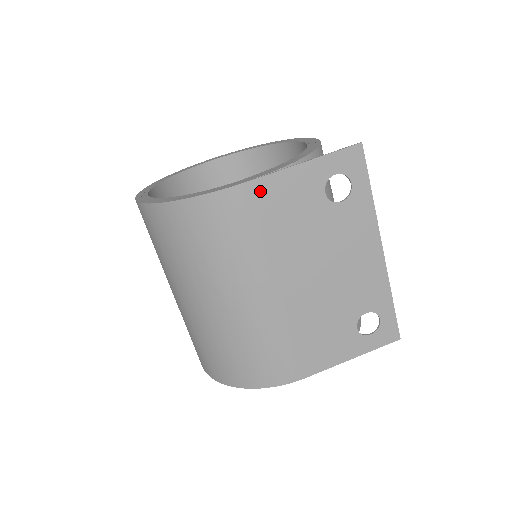
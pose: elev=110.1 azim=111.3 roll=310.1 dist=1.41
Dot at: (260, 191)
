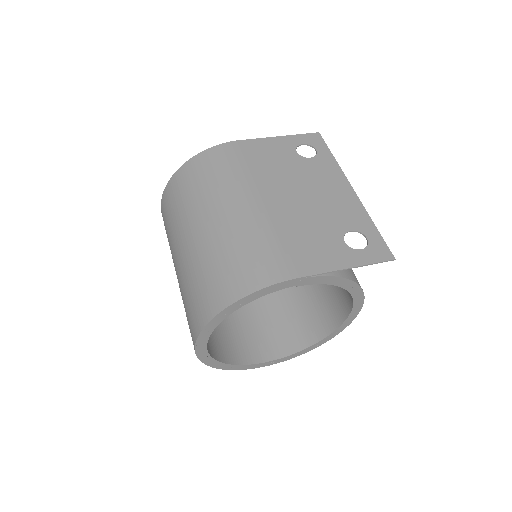
Dot at: (248, 146)
